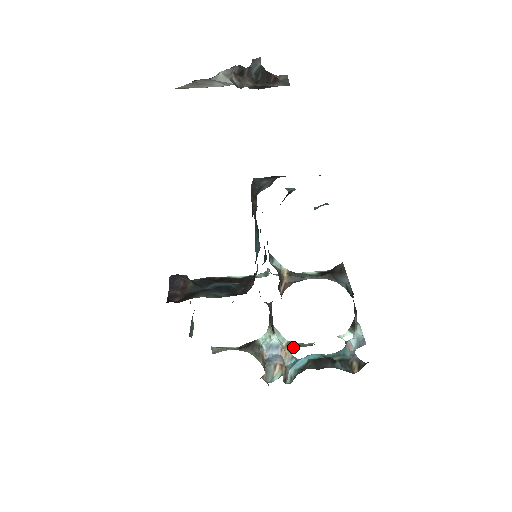
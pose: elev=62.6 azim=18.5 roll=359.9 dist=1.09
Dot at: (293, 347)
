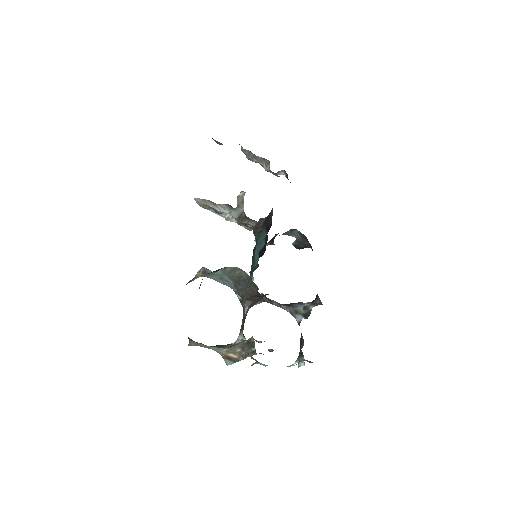
Dot at: (255, 360)
